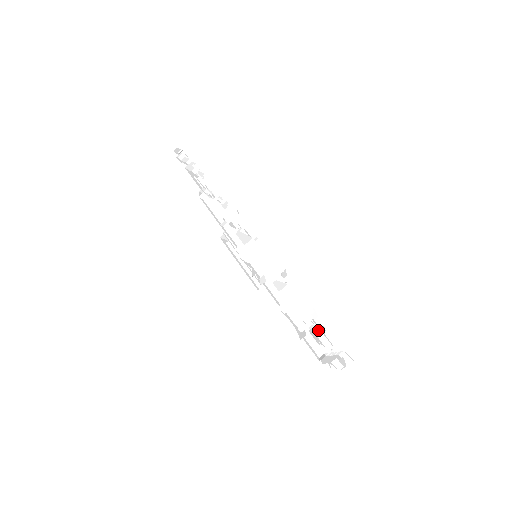
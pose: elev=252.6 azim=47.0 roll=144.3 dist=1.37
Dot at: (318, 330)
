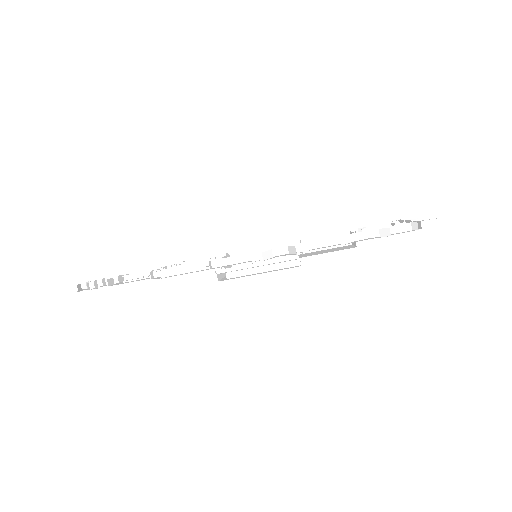
Dot at: occluded
